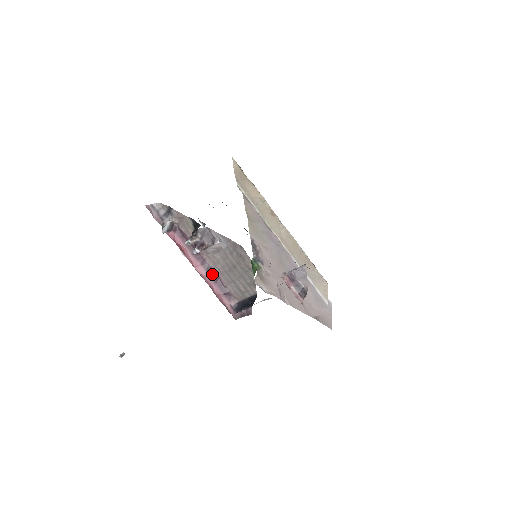
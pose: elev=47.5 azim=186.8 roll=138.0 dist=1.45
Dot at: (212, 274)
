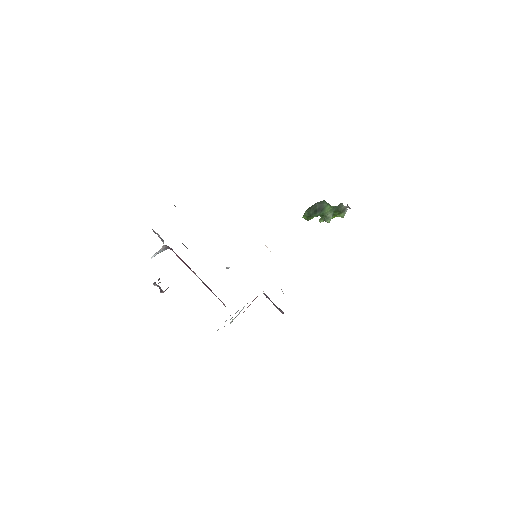
Dot at: (204, 283)
